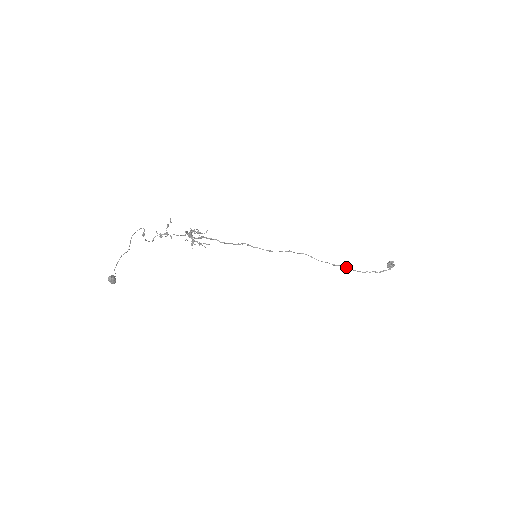
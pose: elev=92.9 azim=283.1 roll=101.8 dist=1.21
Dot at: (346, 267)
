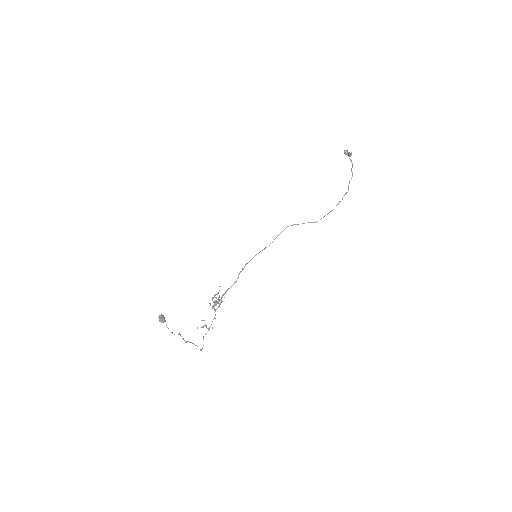
Dot at: occluded
